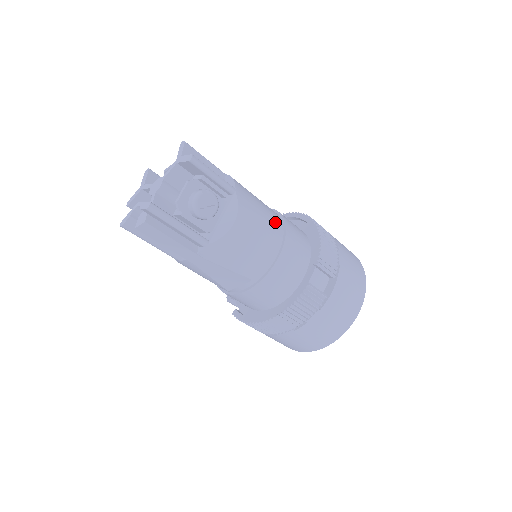
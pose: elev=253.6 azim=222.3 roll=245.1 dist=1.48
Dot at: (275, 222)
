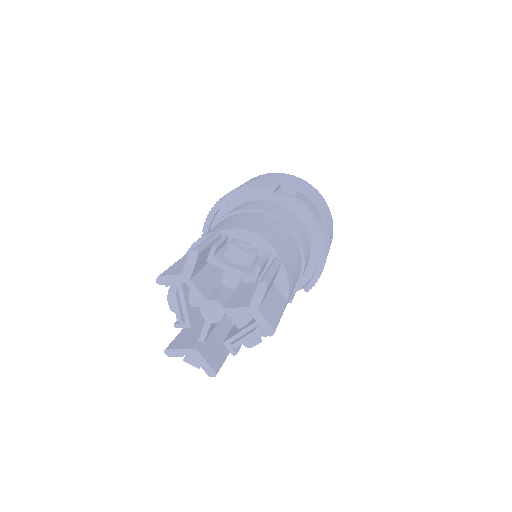
Dot at: (297, 280)
